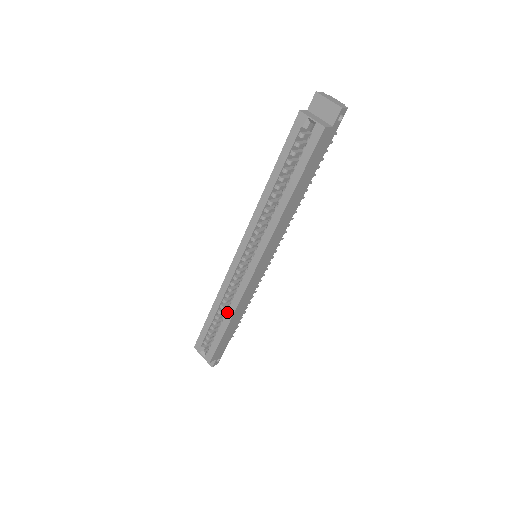
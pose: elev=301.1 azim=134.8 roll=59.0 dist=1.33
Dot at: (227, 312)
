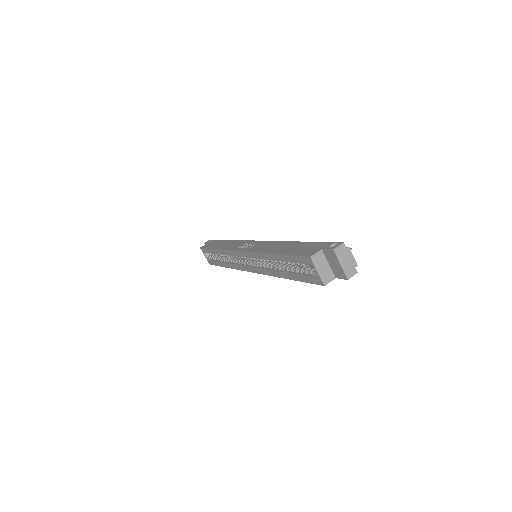
Dot at: (226, 263)
